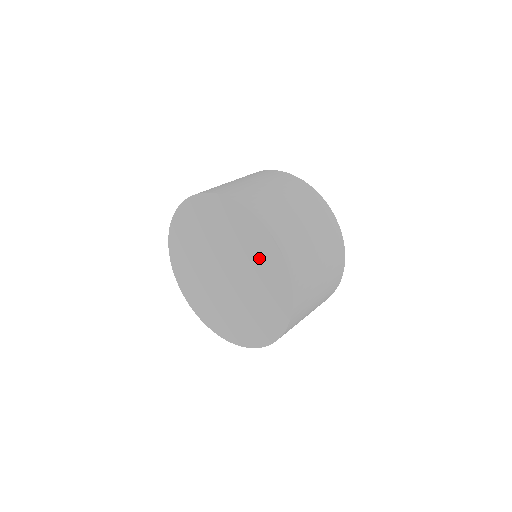
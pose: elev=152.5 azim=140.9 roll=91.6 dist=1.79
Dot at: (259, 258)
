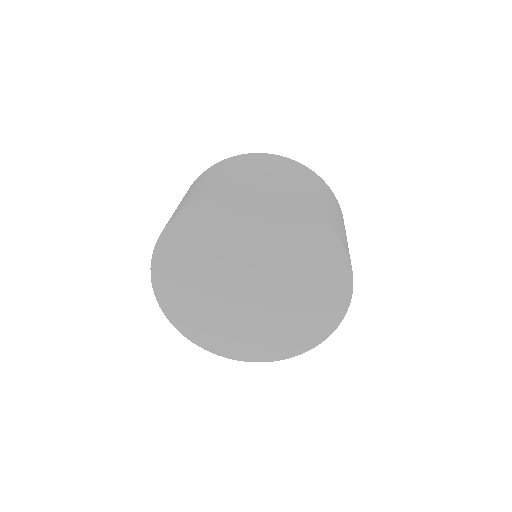
Dot at: (318, 287)
